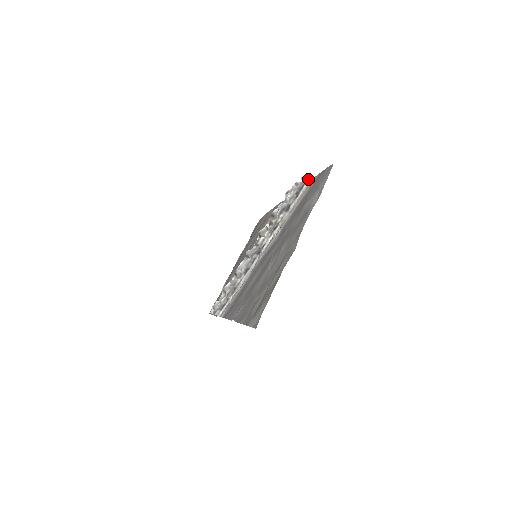
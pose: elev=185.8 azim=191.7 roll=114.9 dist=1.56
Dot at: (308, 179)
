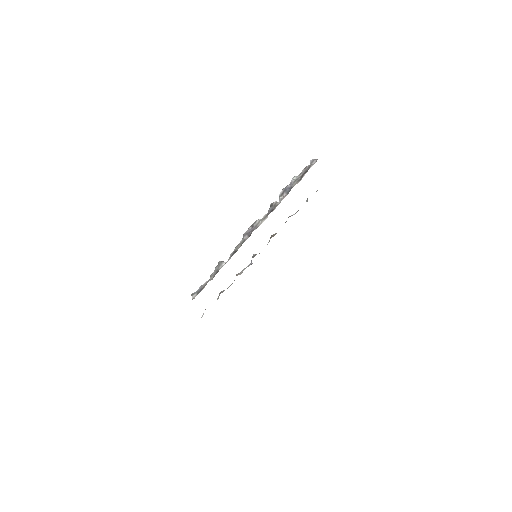
Dot at: occluded
